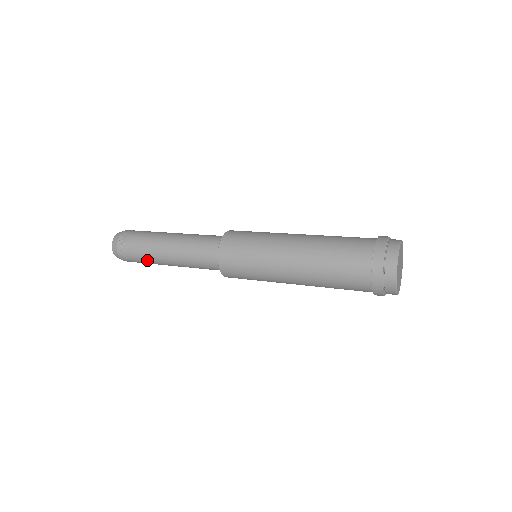
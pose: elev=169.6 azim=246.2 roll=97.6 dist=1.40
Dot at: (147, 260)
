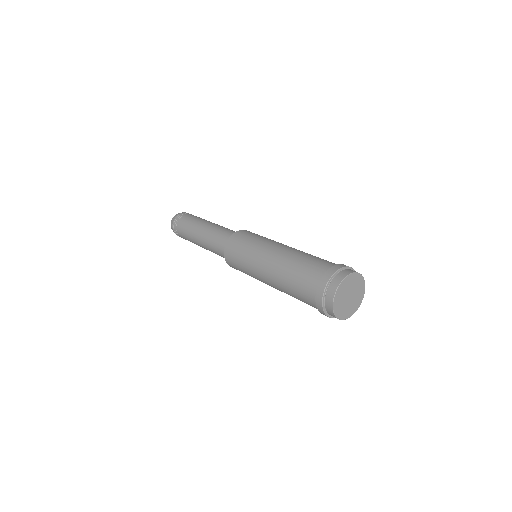
Dot at: occluded
